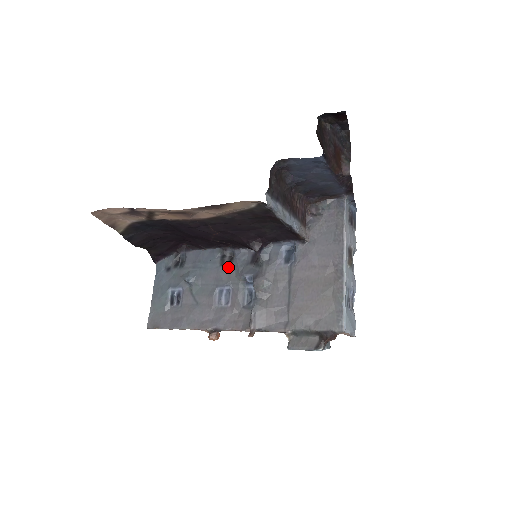
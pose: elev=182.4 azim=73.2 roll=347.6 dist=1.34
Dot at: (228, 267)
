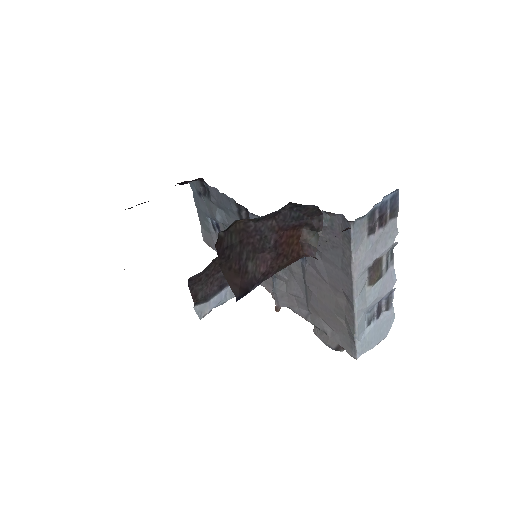
Dot at: occluded
